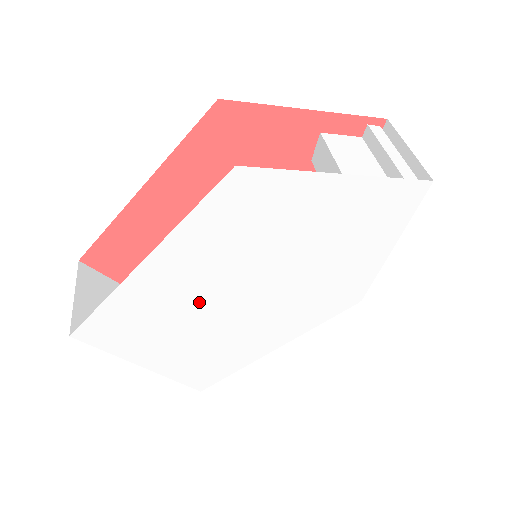
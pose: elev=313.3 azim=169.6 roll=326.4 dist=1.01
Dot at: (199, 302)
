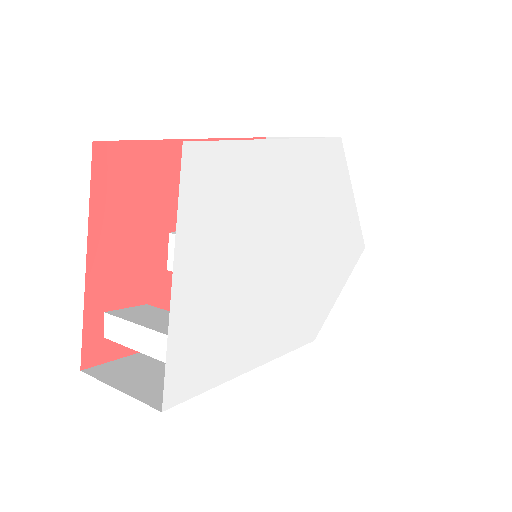
Dot at: (270, 226)
